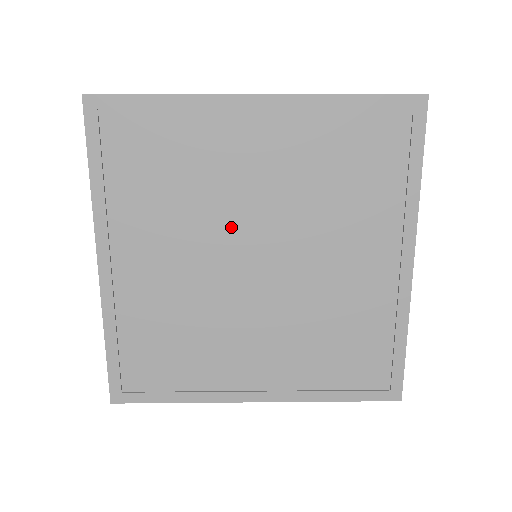
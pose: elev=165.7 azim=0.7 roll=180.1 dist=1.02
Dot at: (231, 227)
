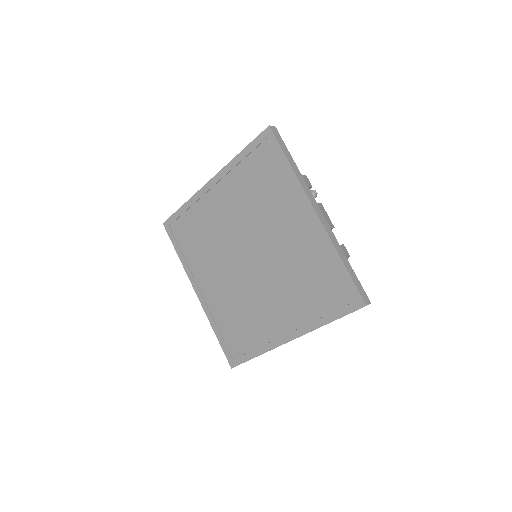
Dot at: (256, 236)
